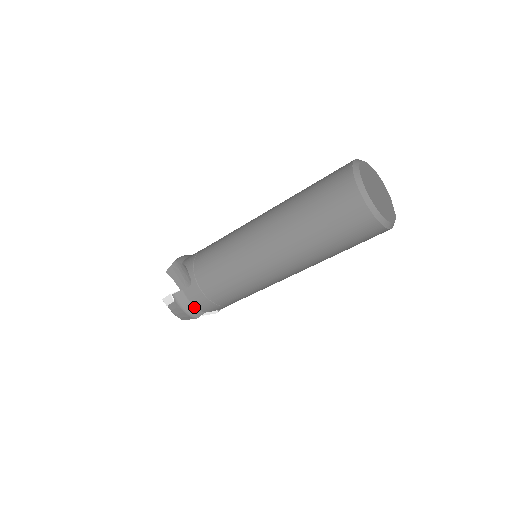
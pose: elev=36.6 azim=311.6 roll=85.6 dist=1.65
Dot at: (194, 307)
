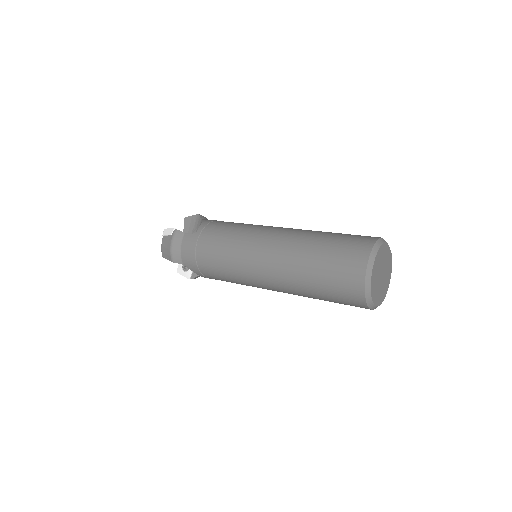
Dot at: occluded
